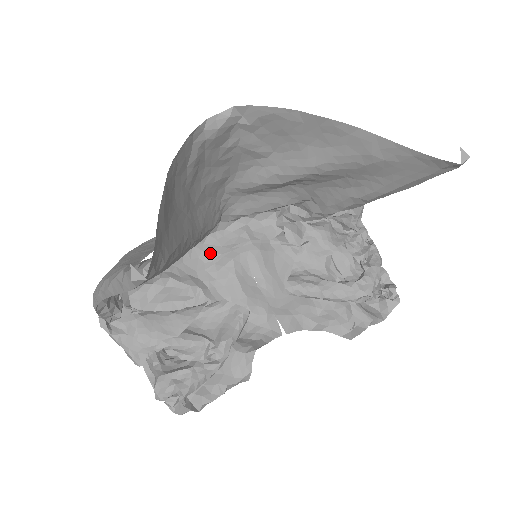
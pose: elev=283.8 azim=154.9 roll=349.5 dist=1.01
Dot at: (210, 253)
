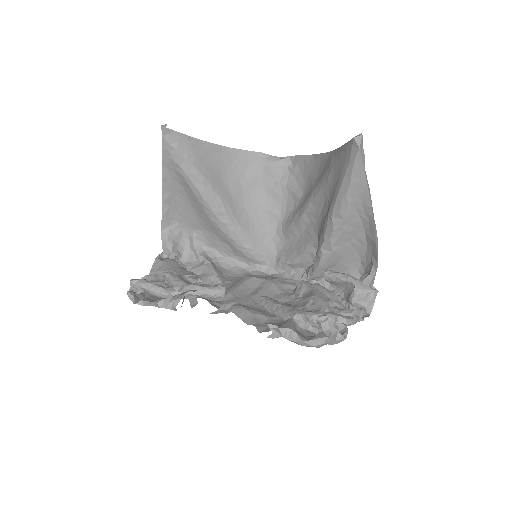
Dot at: (247, 275)
